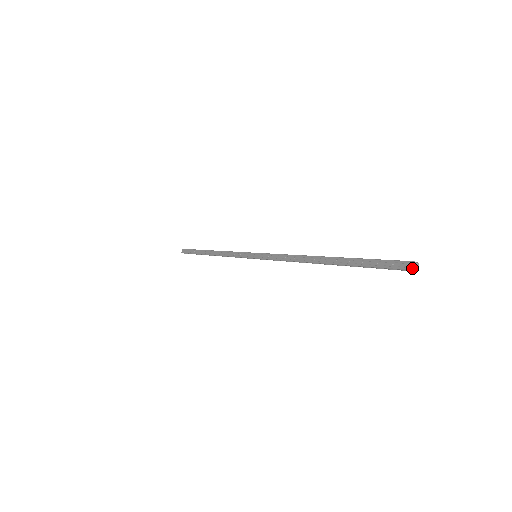
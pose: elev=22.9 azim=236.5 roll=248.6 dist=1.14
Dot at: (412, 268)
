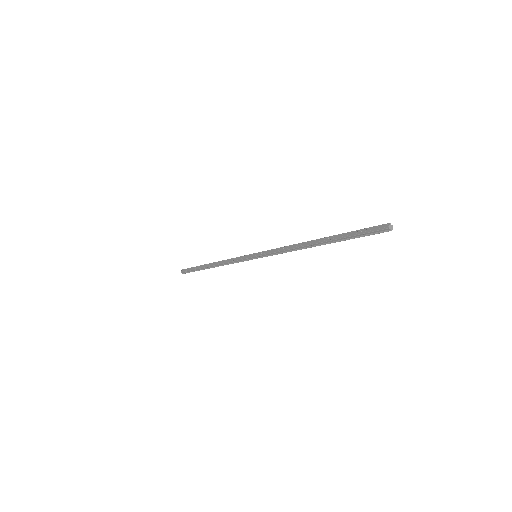
Dot at: (388, 227)
